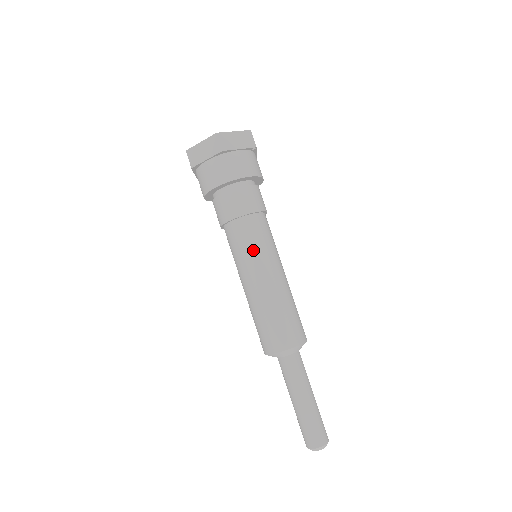
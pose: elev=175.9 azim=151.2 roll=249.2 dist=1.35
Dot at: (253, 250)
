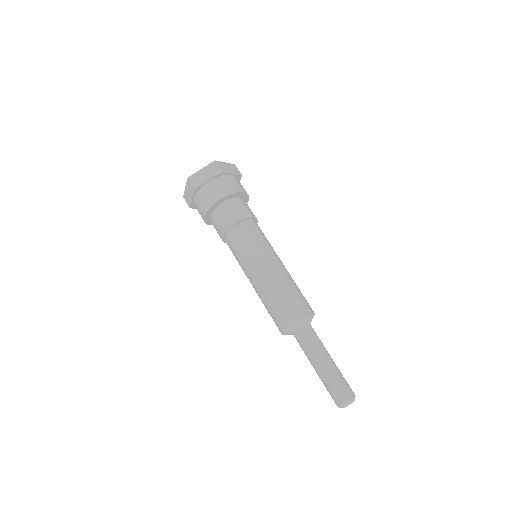
Dot at: (242, 255)
